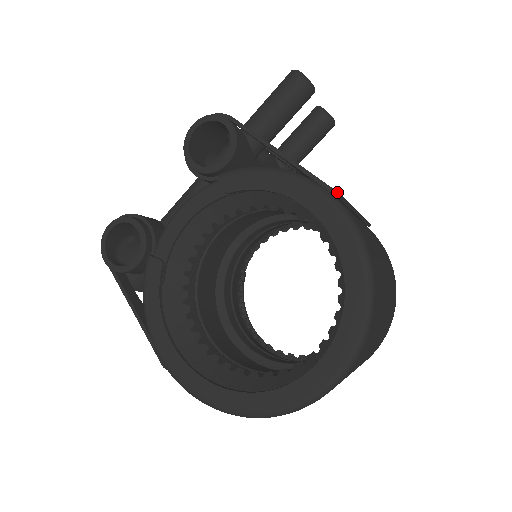
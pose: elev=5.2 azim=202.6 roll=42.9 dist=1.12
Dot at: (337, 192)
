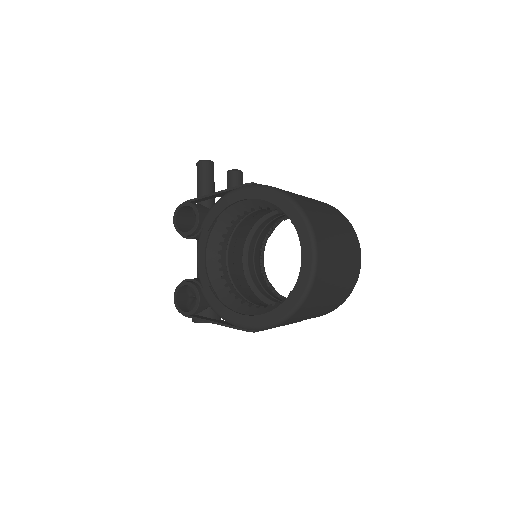
Dot at: (249, 183)
